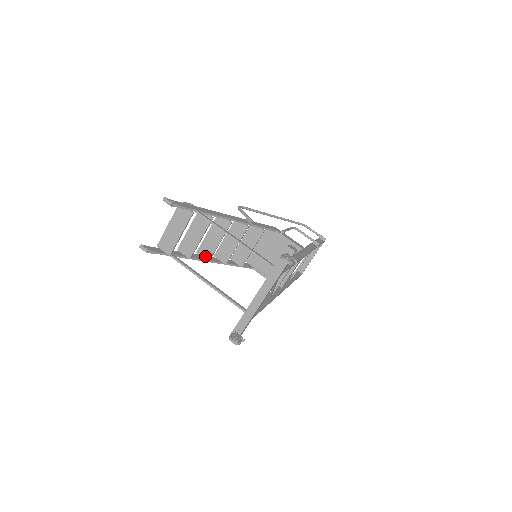
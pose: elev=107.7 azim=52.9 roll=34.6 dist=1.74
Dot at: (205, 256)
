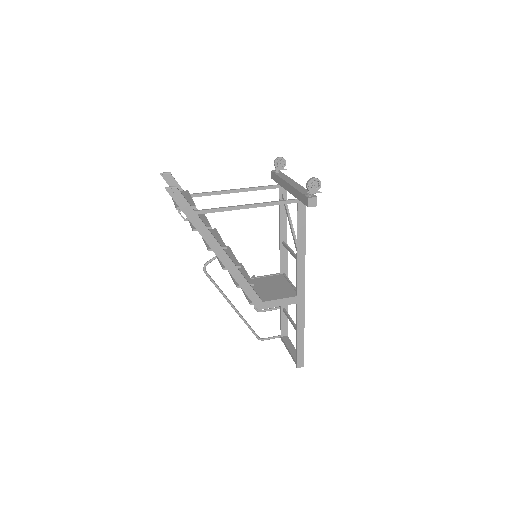
Dot at: occluded
